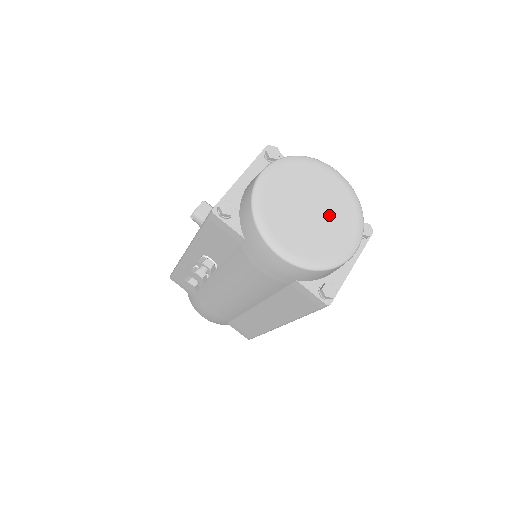
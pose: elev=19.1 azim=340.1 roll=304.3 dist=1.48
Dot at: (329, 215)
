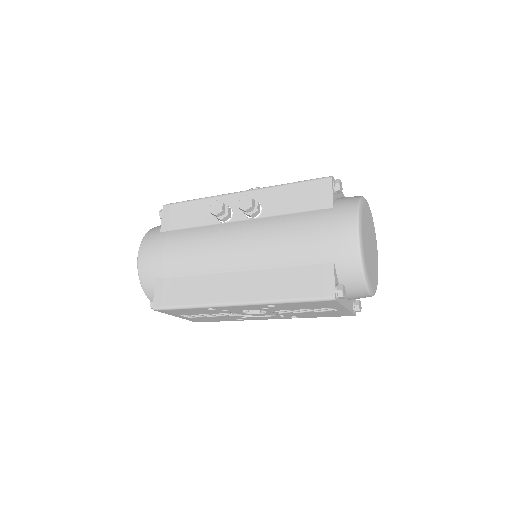
Dot at: (373, 261)
